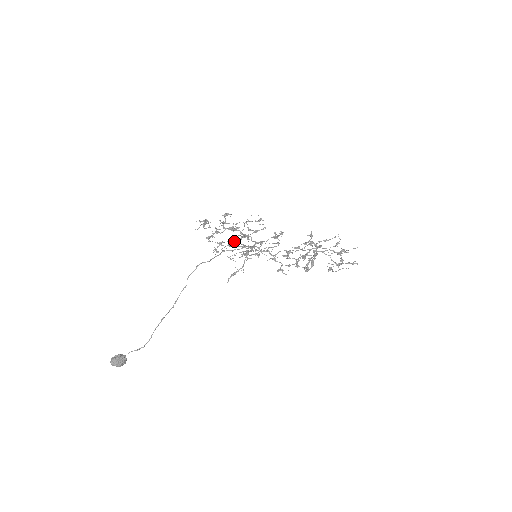
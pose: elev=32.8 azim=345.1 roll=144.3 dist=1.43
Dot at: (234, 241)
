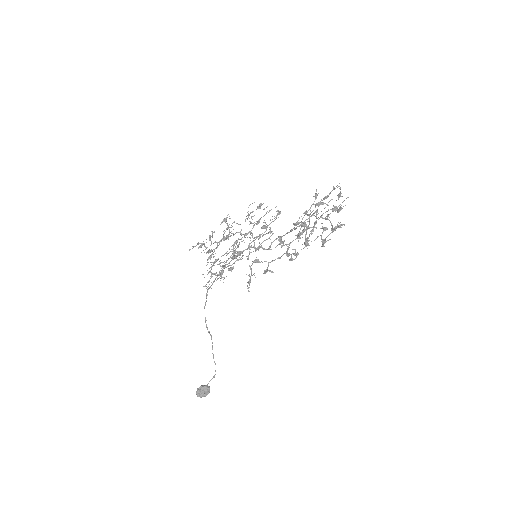
Dot at: (227, 253)
